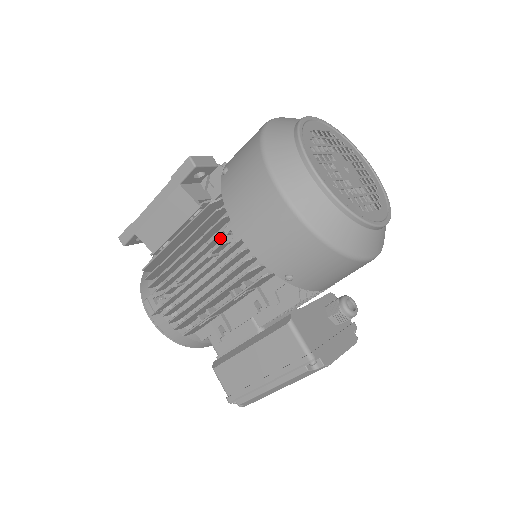
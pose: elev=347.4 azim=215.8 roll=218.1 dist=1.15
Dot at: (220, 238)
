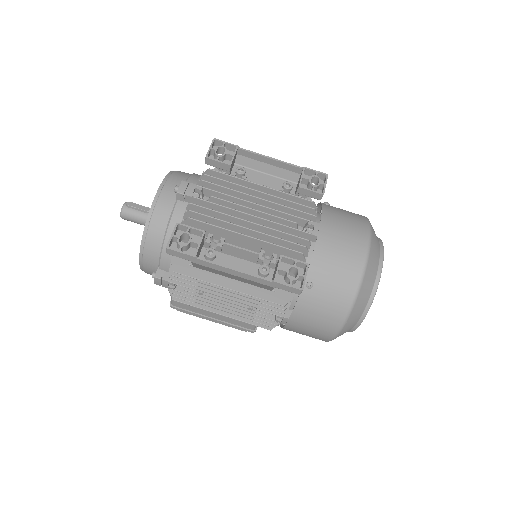
Dot at: occluded
